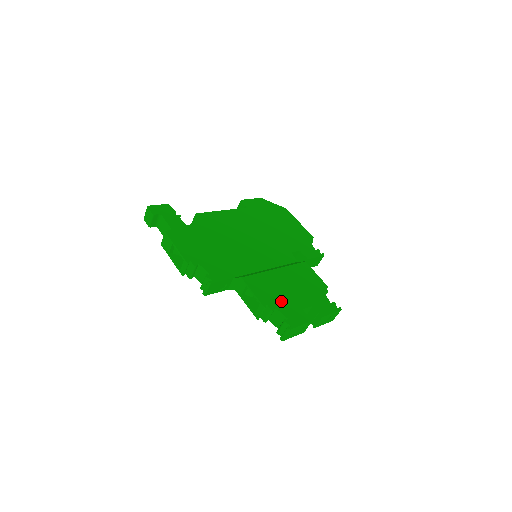
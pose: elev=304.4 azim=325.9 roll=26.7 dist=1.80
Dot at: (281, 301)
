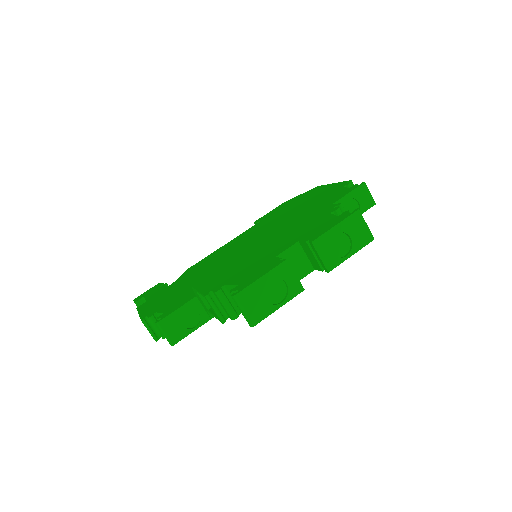
Dot at: (240, 272)
